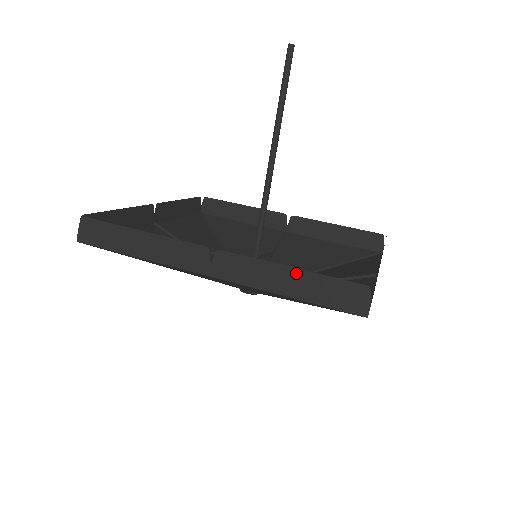
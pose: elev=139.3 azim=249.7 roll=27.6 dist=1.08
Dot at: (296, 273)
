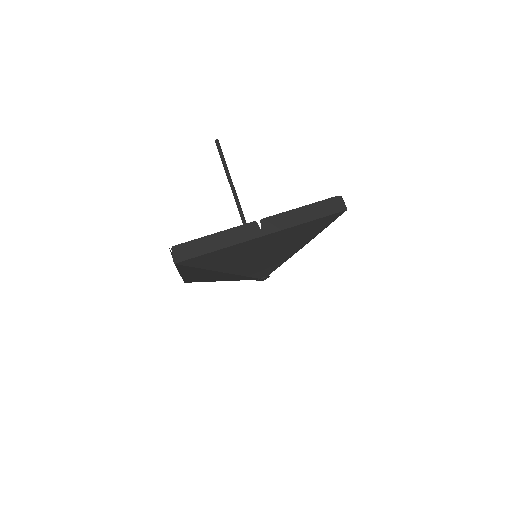
Dot at: (305, 208)
